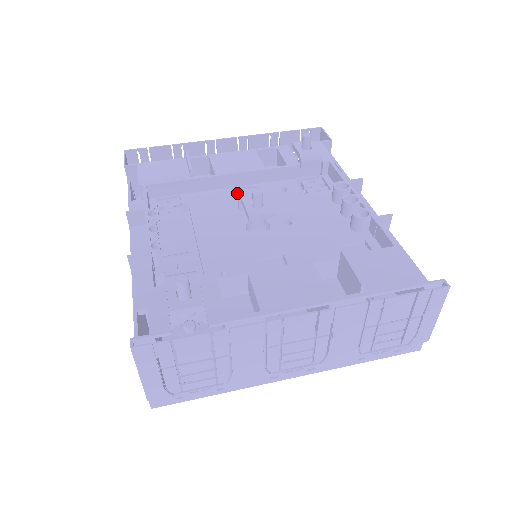
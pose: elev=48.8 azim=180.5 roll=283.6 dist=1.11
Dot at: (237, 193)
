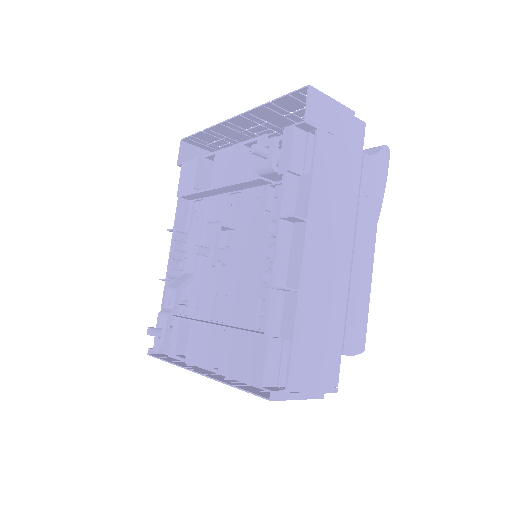
Dot at: occluded
